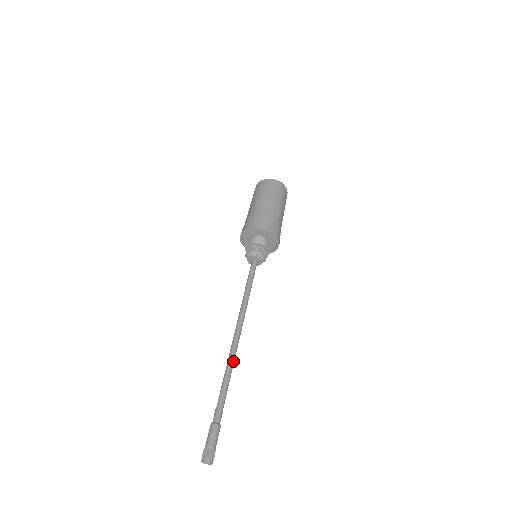
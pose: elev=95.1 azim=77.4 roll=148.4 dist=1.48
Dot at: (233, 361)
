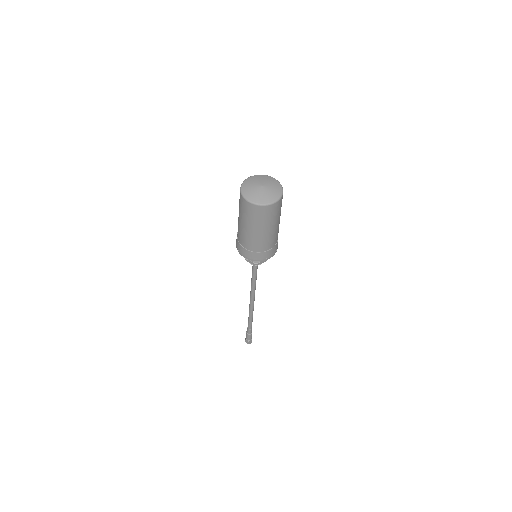
Dot at: occluded
